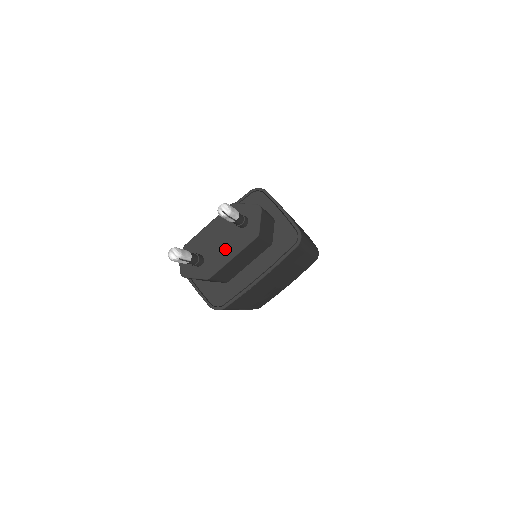
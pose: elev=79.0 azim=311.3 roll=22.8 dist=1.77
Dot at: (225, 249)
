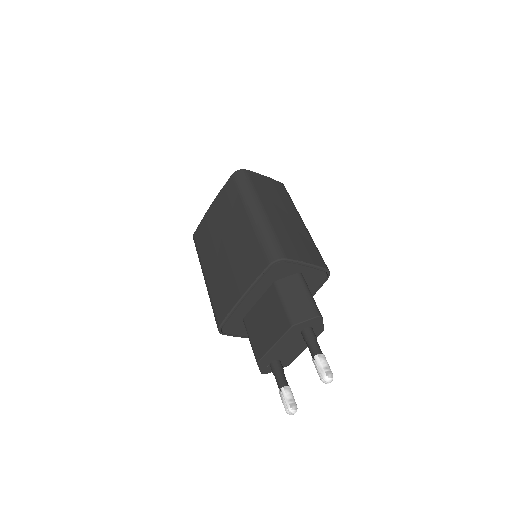
Dot at: (297, 349)
